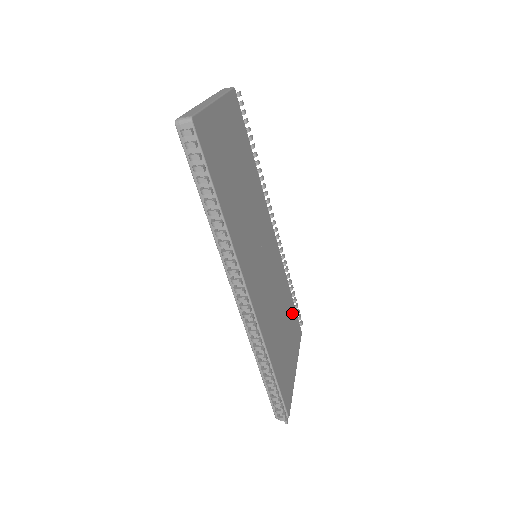
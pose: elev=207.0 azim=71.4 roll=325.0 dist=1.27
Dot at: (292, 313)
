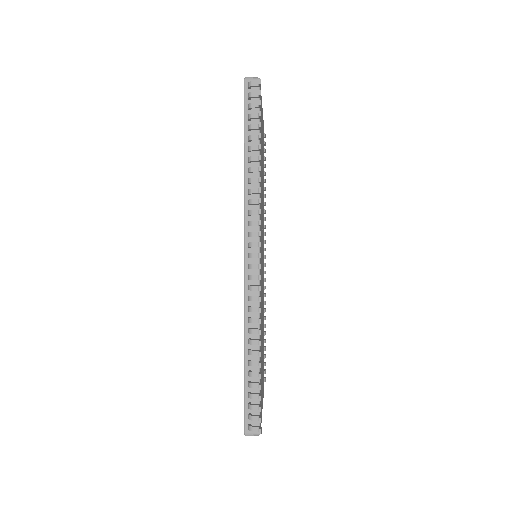
Dot at: occluded
